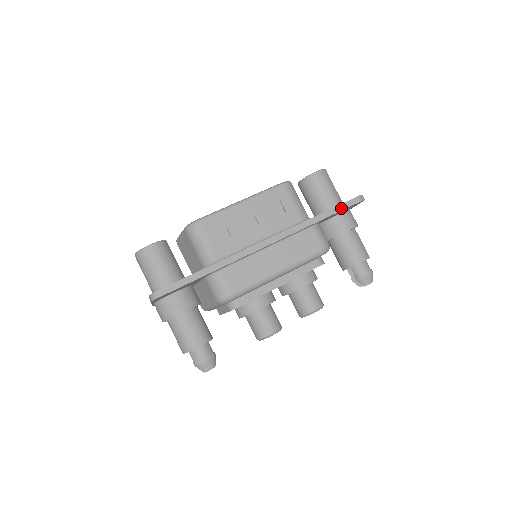
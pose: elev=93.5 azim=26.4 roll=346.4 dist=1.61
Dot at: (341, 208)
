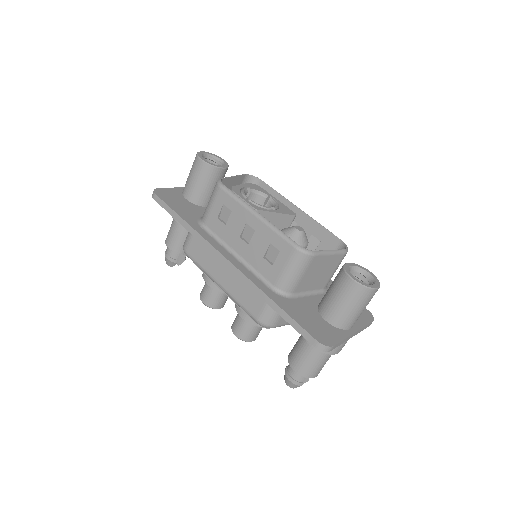
Dot at: (295, 325)
